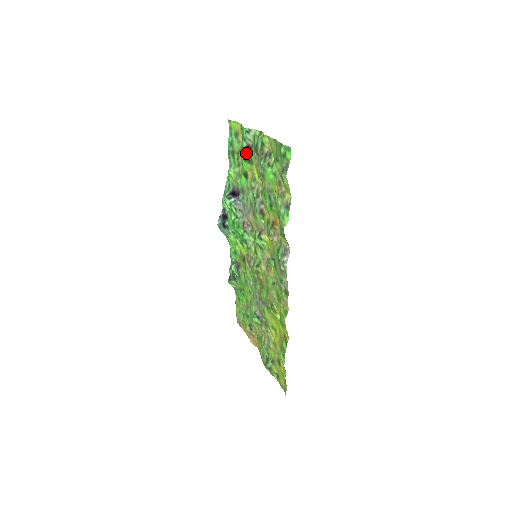
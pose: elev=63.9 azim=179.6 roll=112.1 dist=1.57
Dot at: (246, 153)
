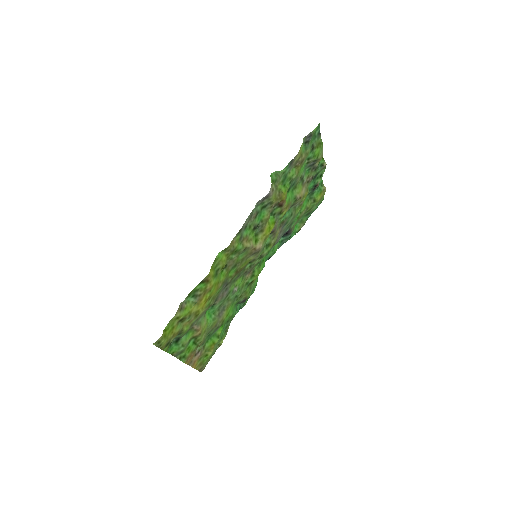
Dot at: (310, 191)
